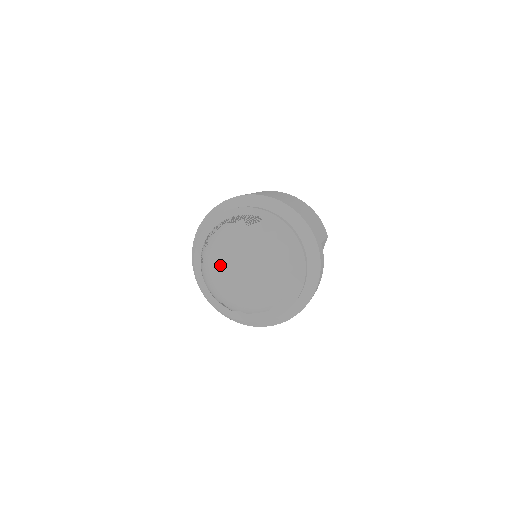
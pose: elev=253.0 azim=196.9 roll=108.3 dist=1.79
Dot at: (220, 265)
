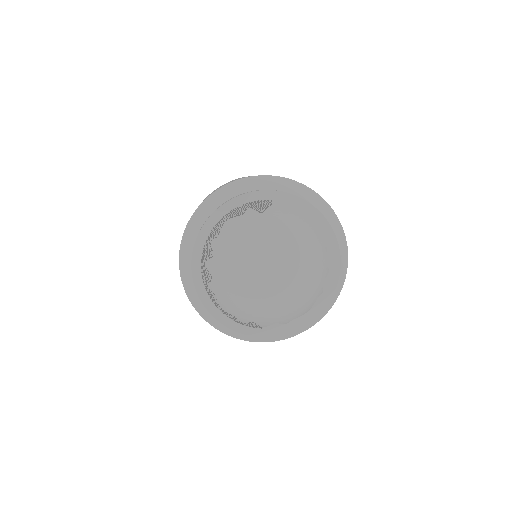
Dot at: (246, 271)
